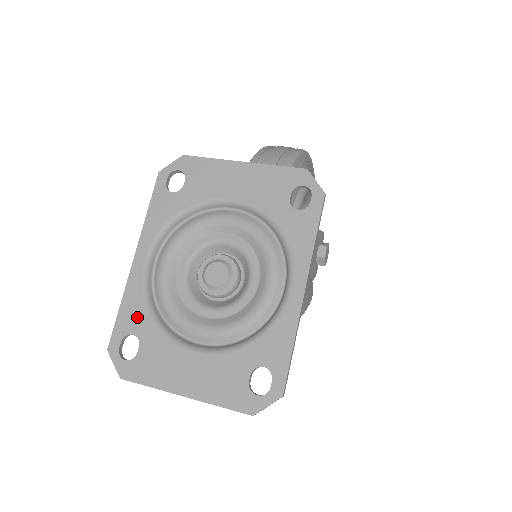
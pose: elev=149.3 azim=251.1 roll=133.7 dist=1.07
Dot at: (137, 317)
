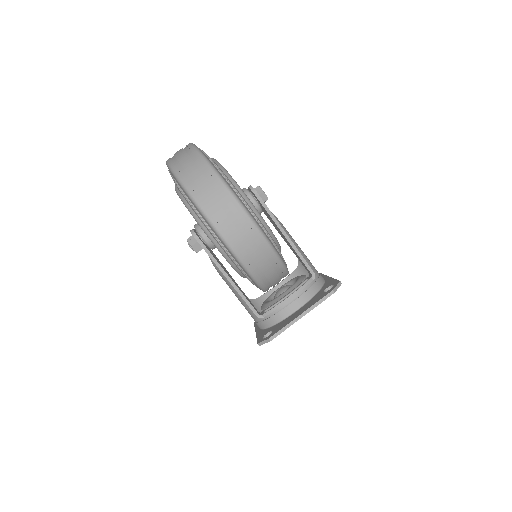
Dot at: occluded
